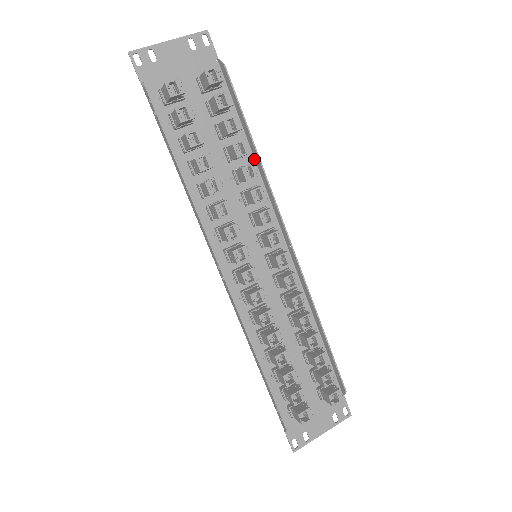
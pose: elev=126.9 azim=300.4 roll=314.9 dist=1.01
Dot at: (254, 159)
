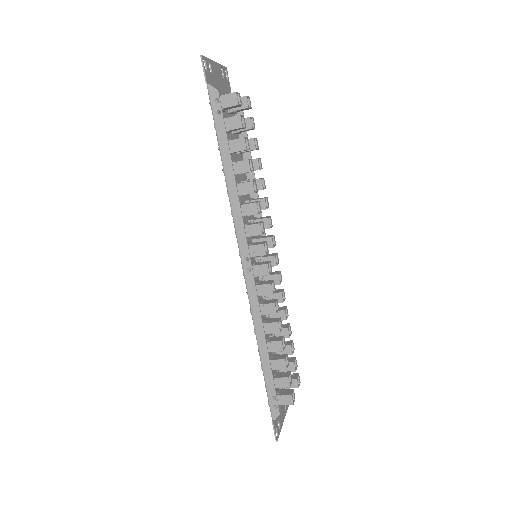
Dot at: (247, 178)
